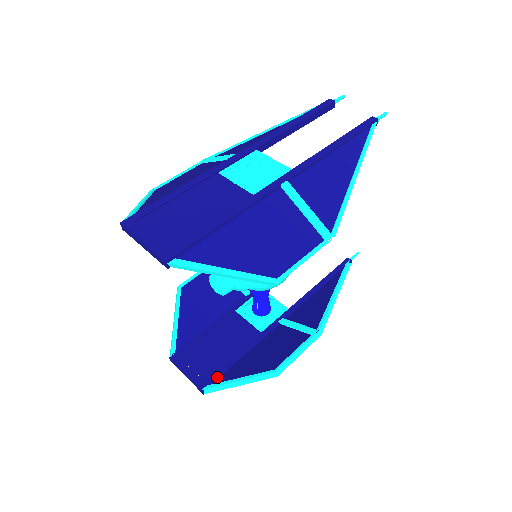
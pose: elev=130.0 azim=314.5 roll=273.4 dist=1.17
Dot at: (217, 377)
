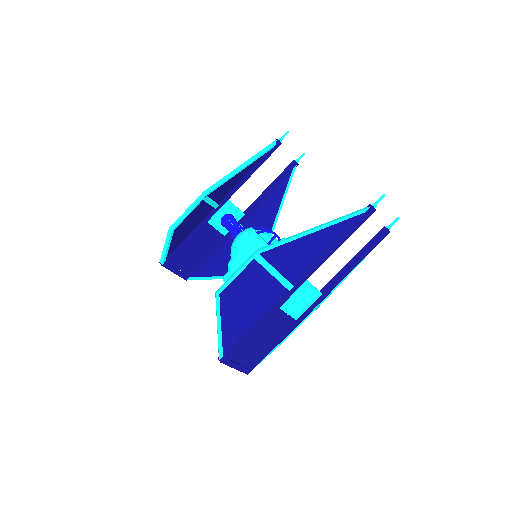
Dot at: (195, 271)
